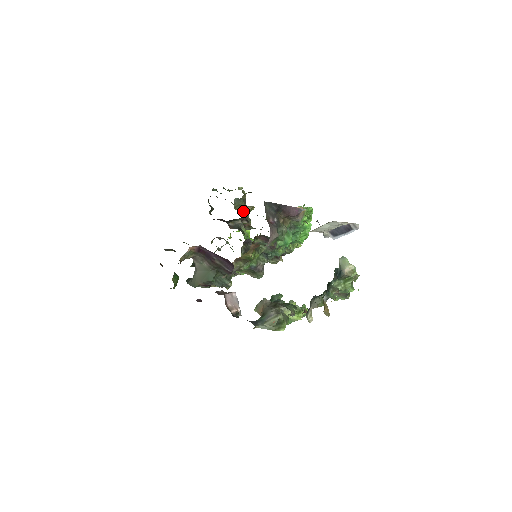
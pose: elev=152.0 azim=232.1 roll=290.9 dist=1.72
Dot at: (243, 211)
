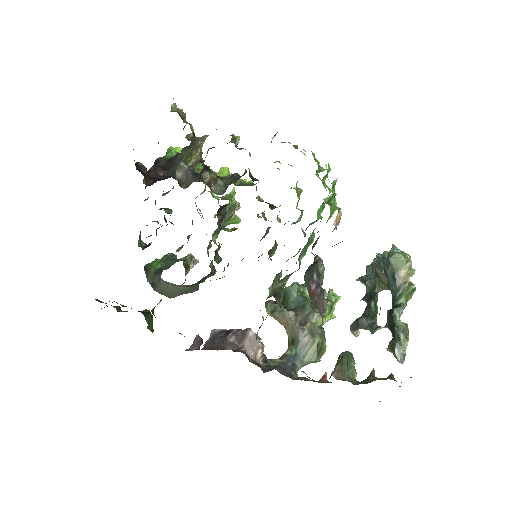
Dot at: (196, 156)
